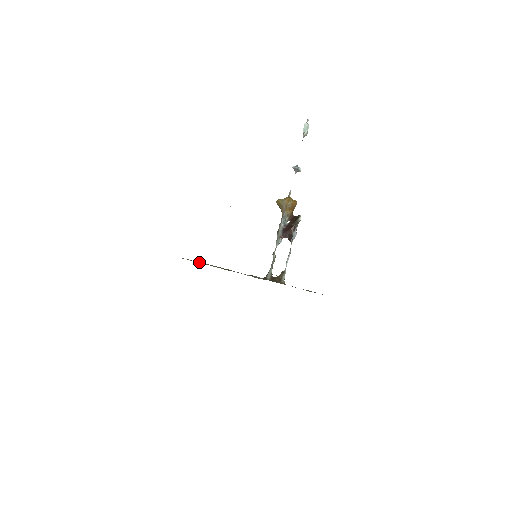
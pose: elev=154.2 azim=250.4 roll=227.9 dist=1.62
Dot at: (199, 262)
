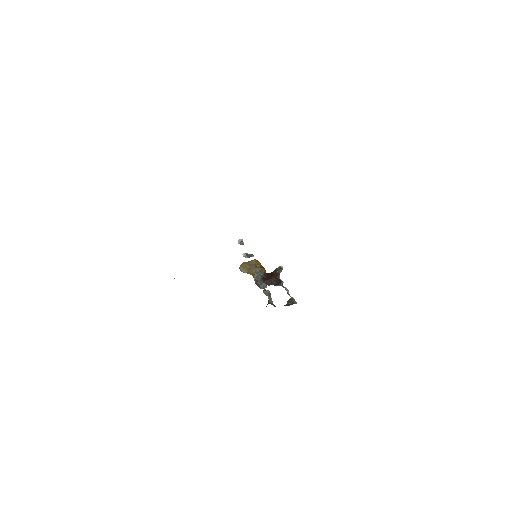
Dot at: occluded
